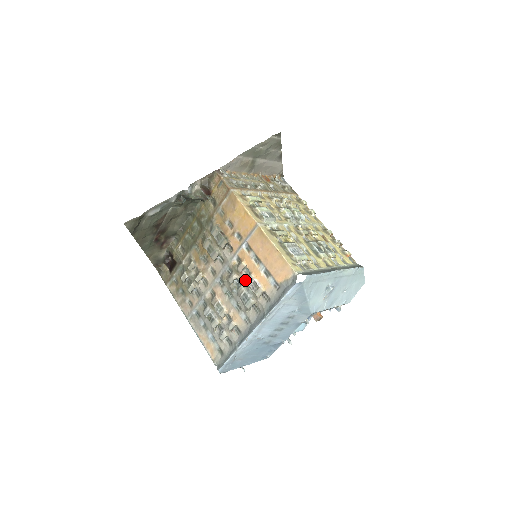
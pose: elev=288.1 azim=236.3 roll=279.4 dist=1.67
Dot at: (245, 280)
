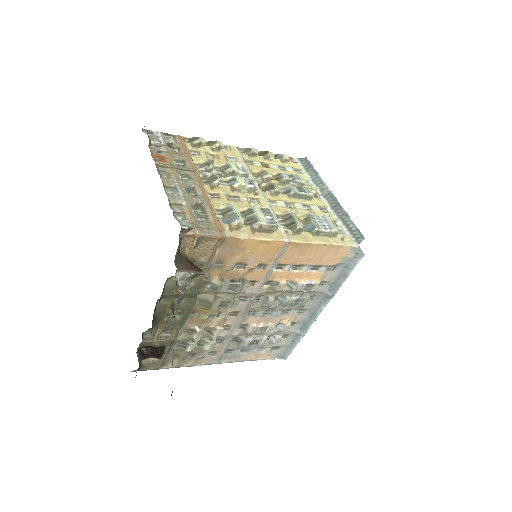
Dot at: (289, 291)
